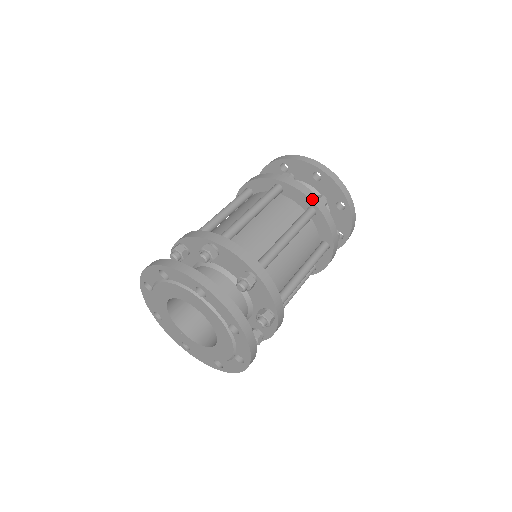
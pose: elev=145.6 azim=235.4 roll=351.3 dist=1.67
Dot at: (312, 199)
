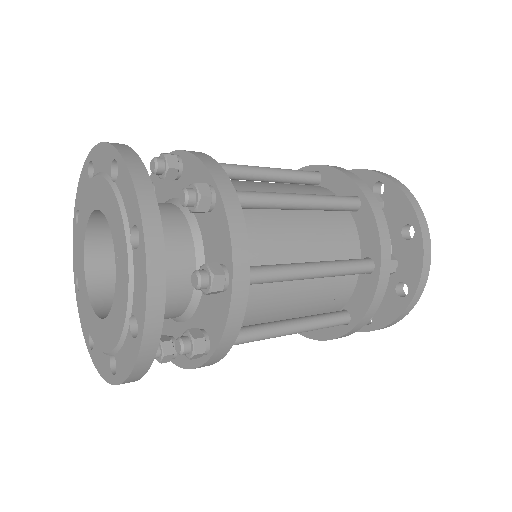
Dot at: (358, 183)
